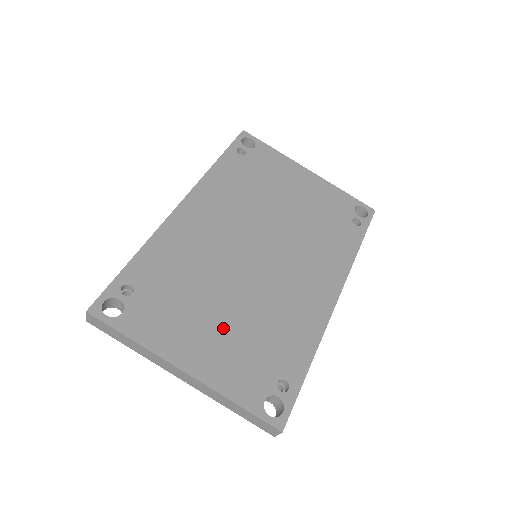
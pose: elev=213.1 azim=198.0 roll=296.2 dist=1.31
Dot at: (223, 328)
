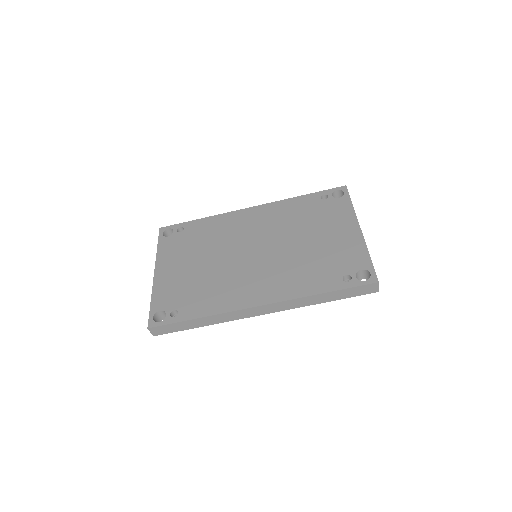
Dot at: (189, 270)
